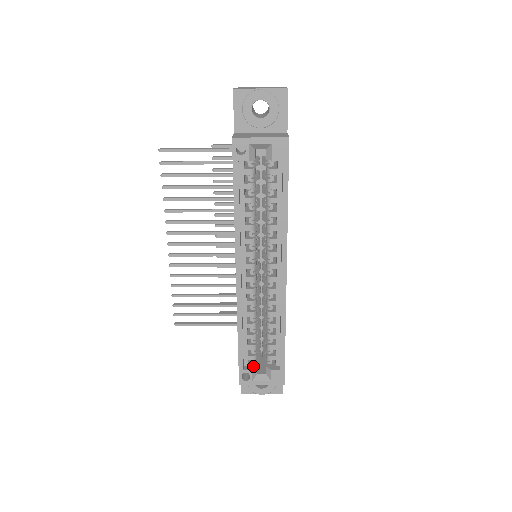
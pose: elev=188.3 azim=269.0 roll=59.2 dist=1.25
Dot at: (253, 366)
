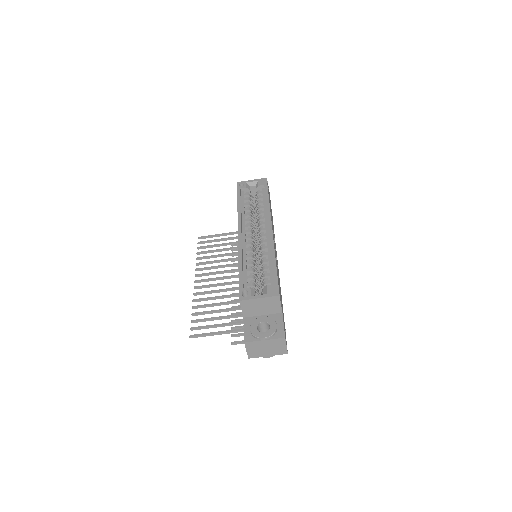
Dot at: (252, 290)
